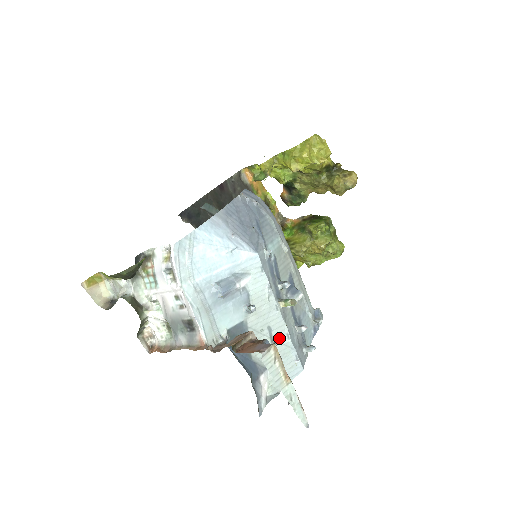
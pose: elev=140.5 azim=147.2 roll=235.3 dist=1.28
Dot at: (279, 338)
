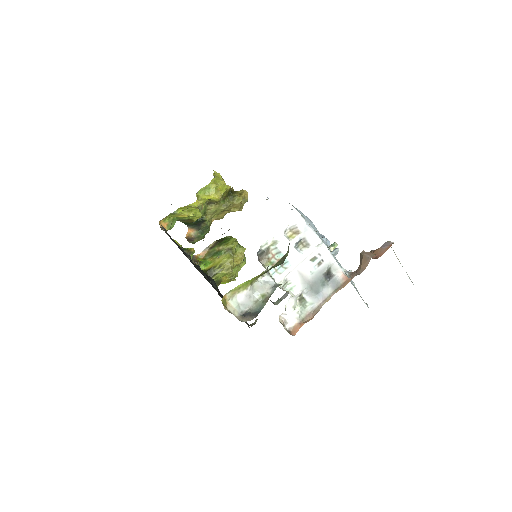
Dot at: occluded
